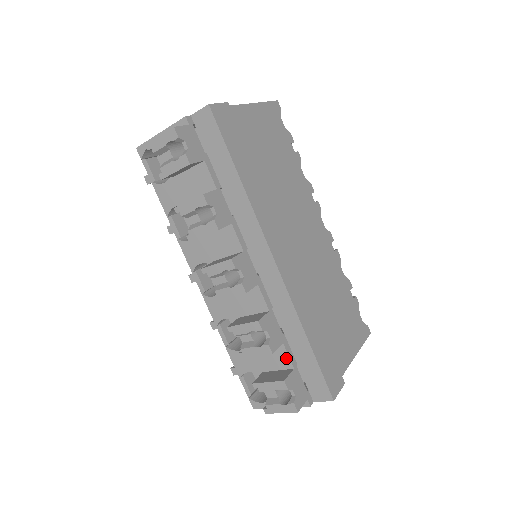
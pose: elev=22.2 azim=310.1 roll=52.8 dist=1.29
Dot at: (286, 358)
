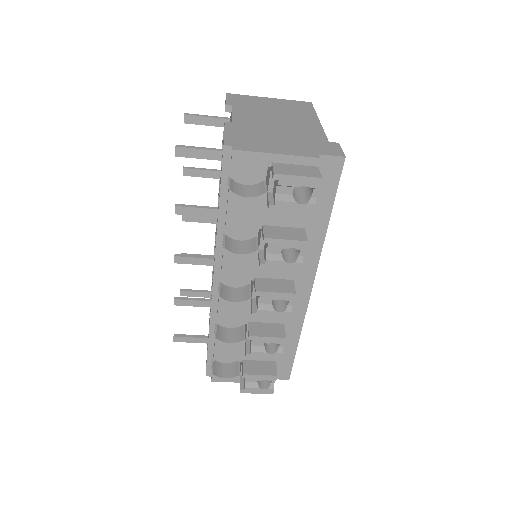
Dot at: occluded
